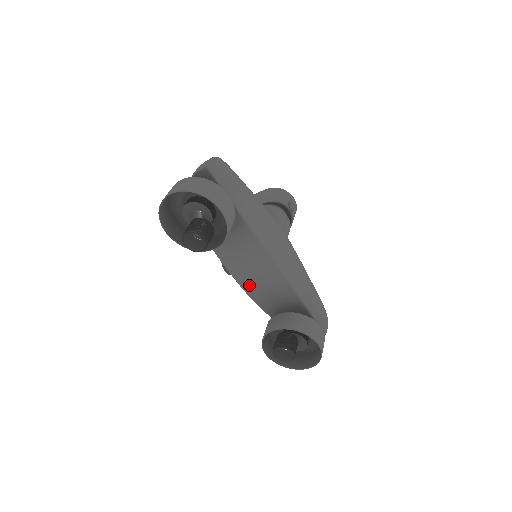
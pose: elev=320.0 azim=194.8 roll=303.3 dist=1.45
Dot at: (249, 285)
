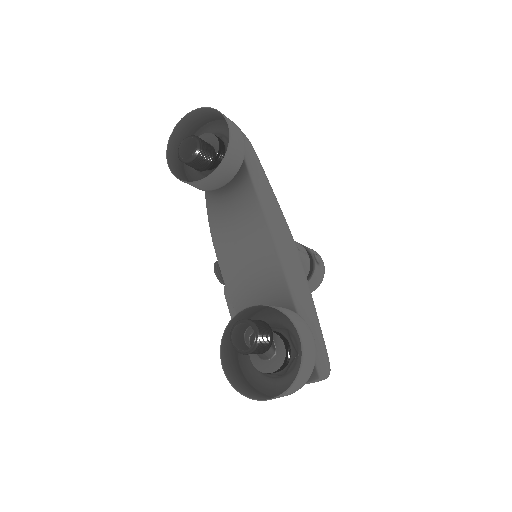
Dot at: (235, 281)
